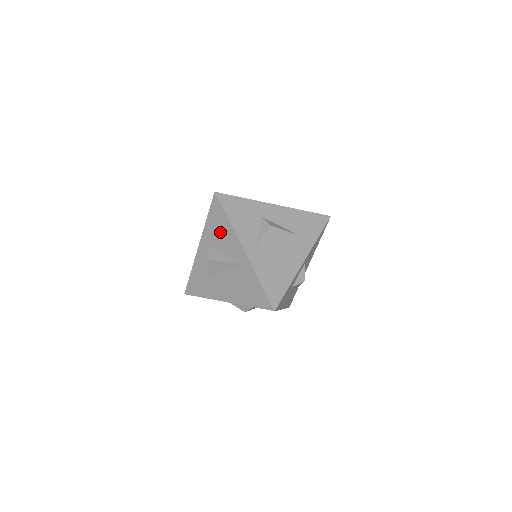
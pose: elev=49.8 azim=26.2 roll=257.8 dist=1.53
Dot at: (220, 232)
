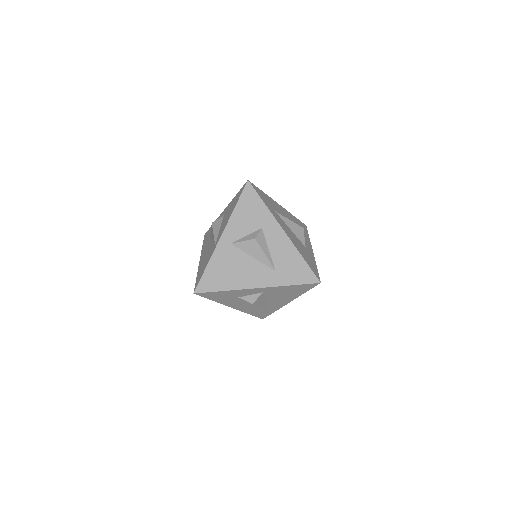
Dot at: (229, 211)
